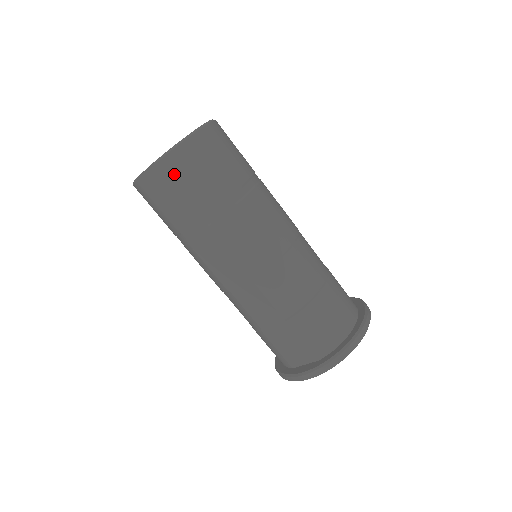
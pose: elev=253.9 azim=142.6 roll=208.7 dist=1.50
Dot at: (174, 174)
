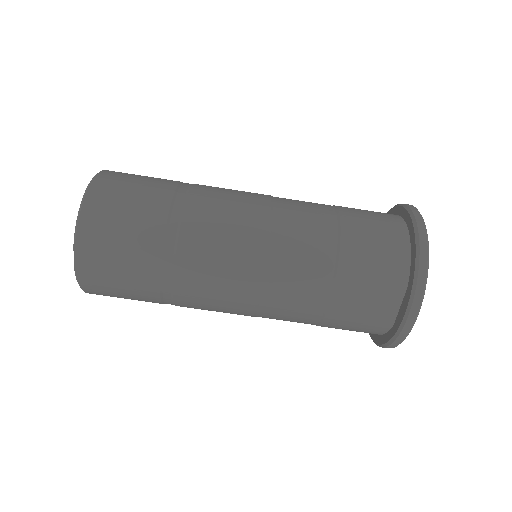
Dot at: (100, 236)
